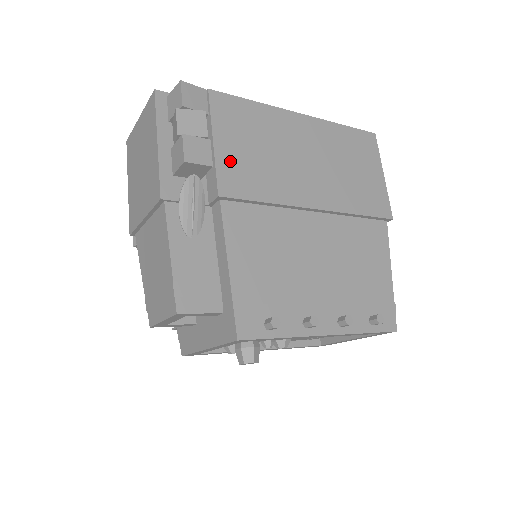
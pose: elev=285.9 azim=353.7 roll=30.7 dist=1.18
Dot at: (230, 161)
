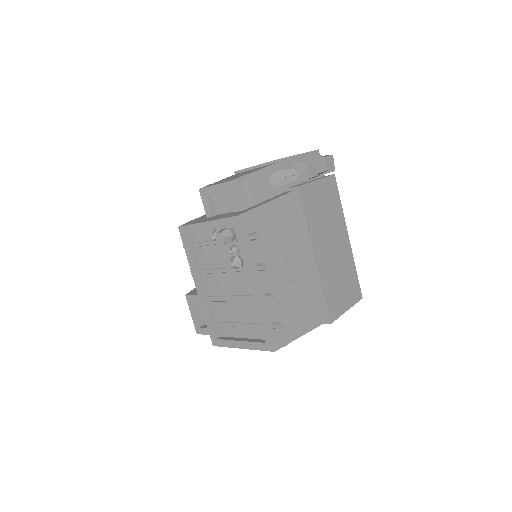
Dot at: (313, 192)
